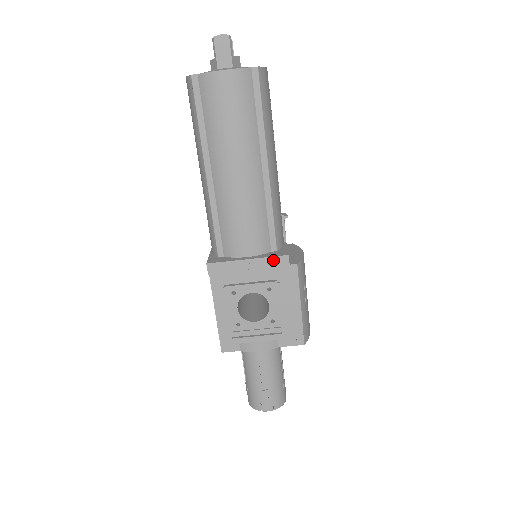
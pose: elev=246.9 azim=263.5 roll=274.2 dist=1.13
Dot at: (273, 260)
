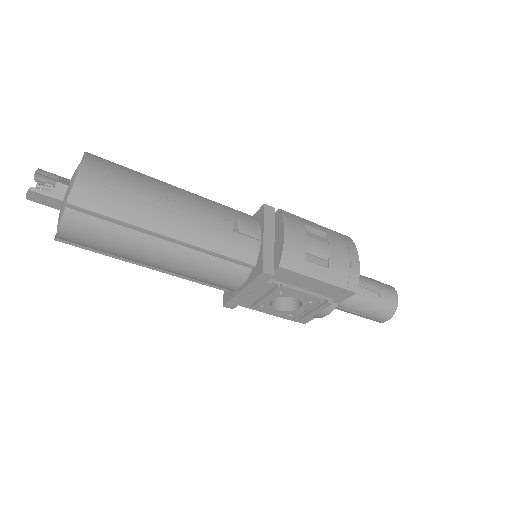
Dot at: (257, 280)
